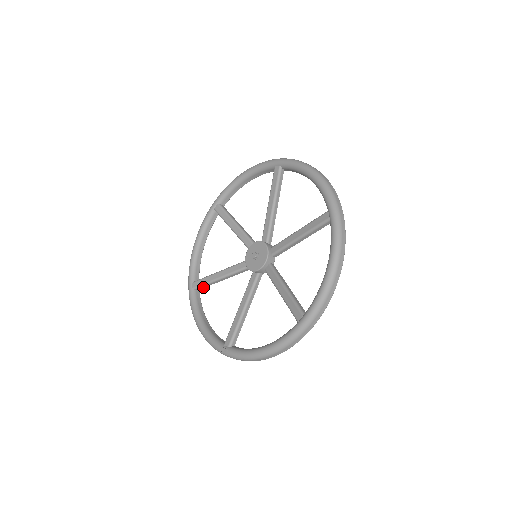
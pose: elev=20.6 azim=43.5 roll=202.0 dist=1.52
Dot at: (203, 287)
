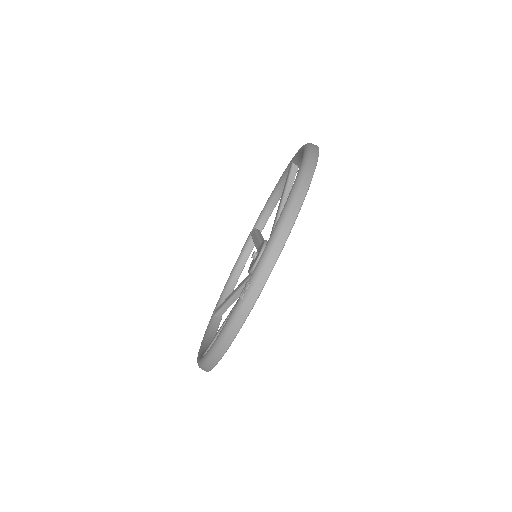
Dot at: occluded
